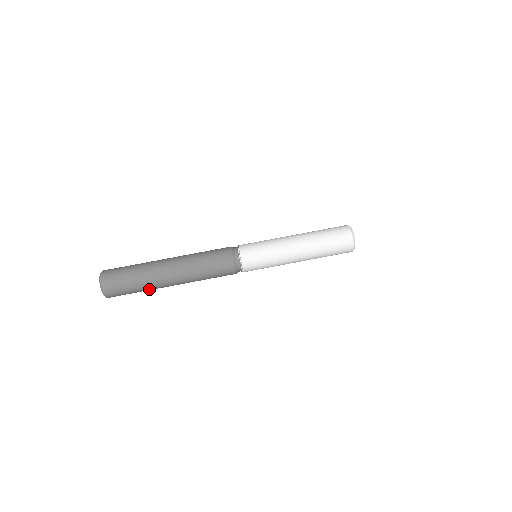
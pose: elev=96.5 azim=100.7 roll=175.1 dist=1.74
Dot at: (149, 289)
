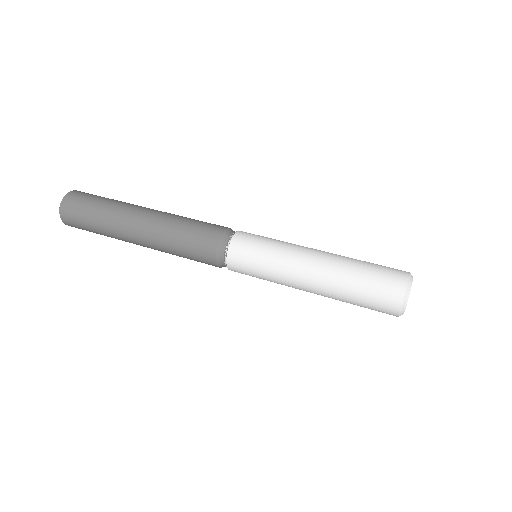
Dot at: (112, 236)
